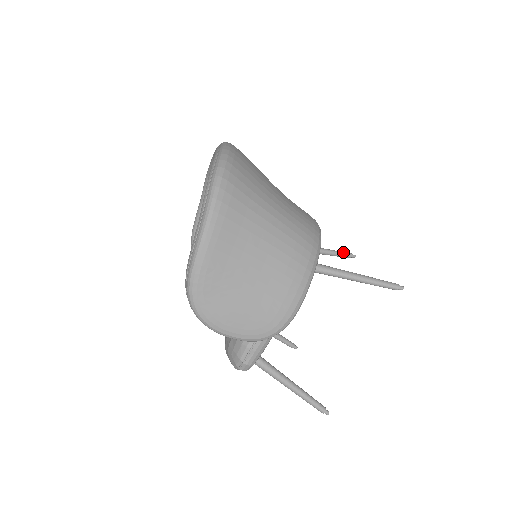
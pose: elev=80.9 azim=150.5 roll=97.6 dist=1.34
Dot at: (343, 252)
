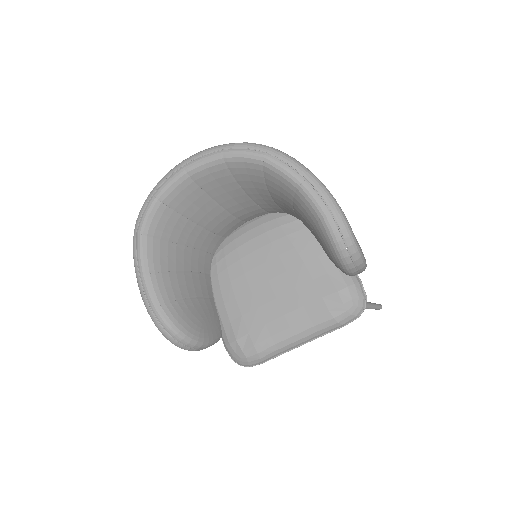
Dot at: occluded
